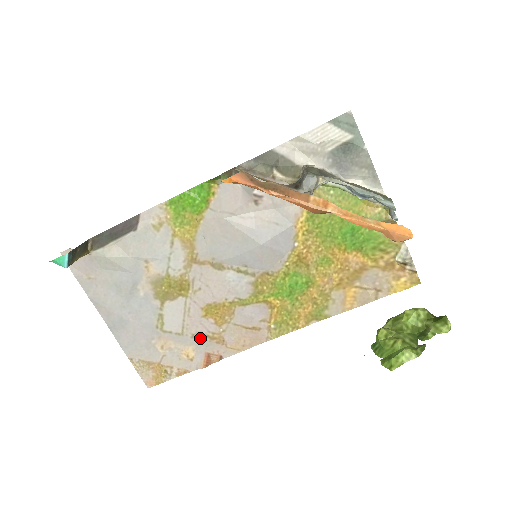
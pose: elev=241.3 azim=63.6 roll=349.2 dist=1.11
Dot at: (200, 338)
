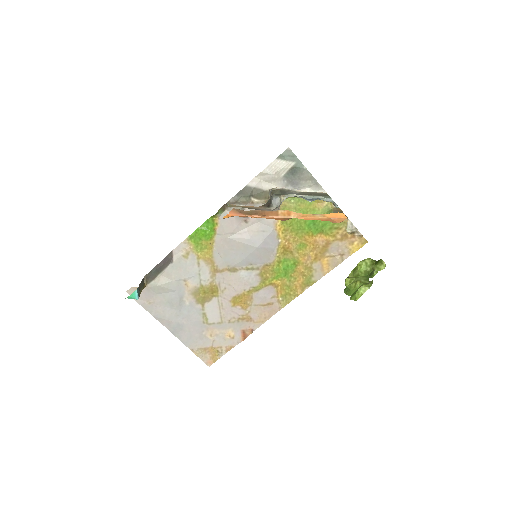
Dot at: (235, 321)
